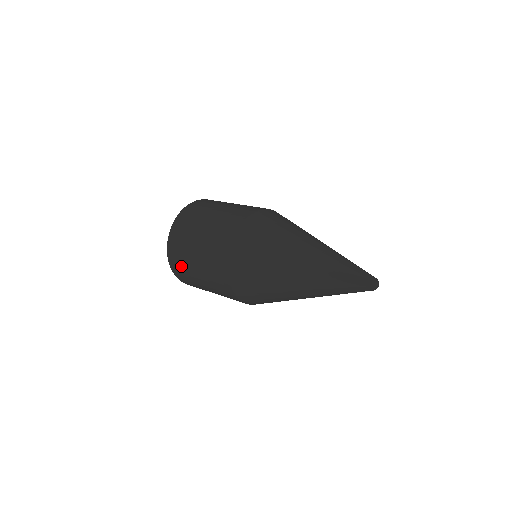
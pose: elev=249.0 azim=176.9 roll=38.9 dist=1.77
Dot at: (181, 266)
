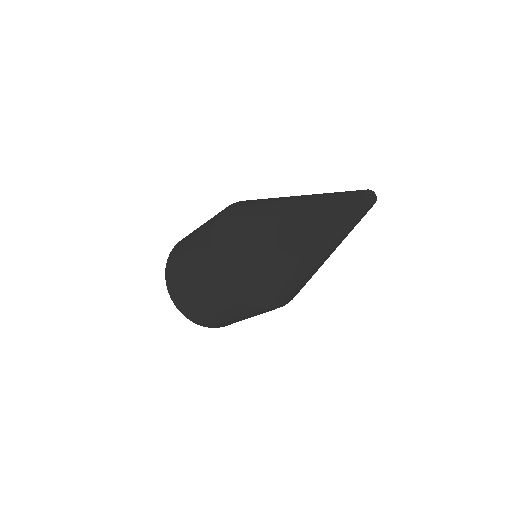
Dot at: (219, 324)
